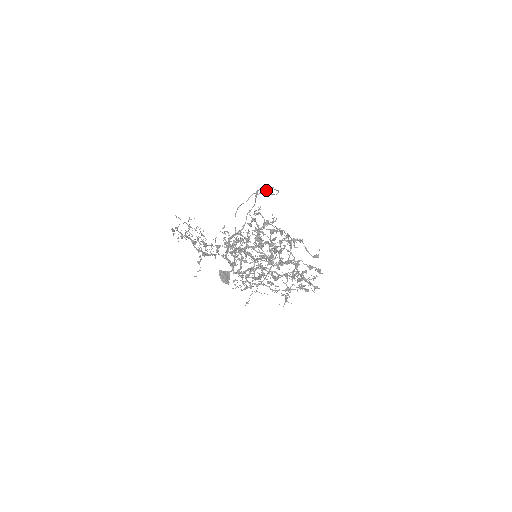
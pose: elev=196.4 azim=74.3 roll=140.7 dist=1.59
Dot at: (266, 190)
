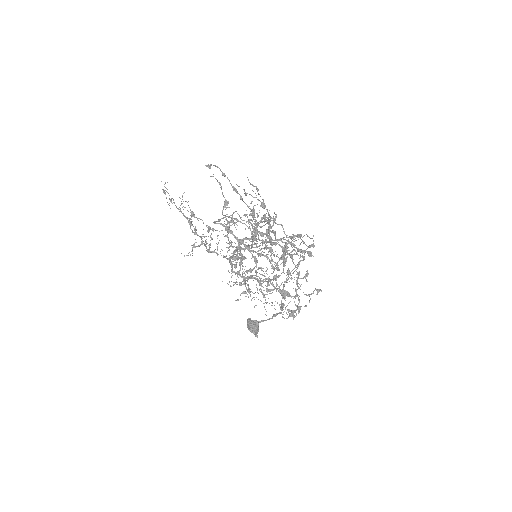
Dot at: occluded
